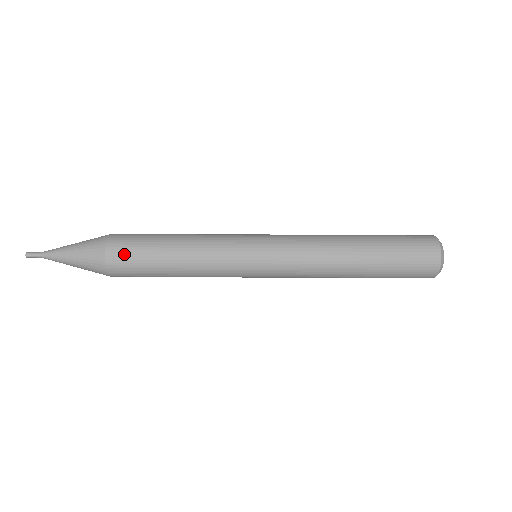
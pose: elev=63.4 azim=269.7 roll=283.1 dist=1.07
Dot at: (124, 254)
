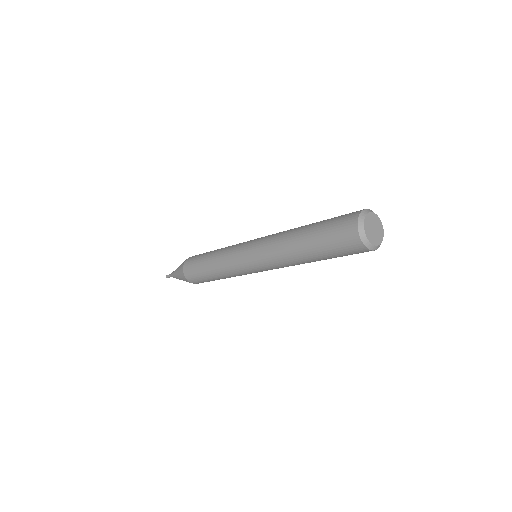
Dot at: (194, 278)
